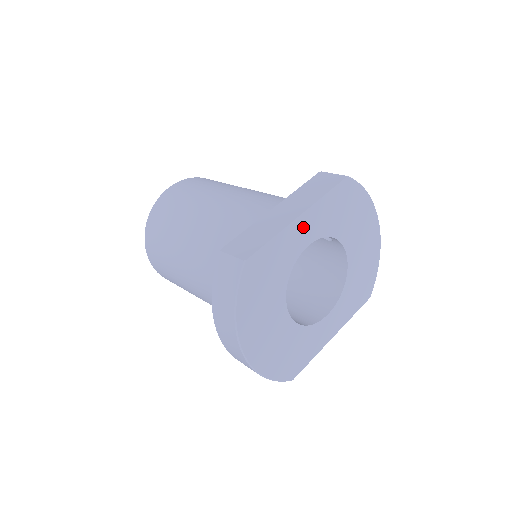
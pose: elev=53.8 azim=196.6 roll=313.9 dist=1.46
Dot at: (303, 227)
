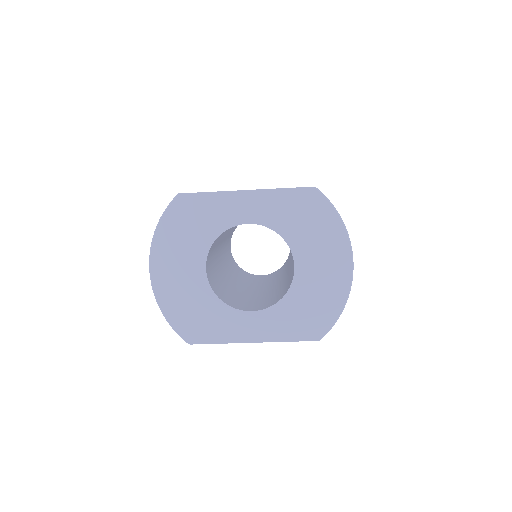
Dot at: (246, 203)
